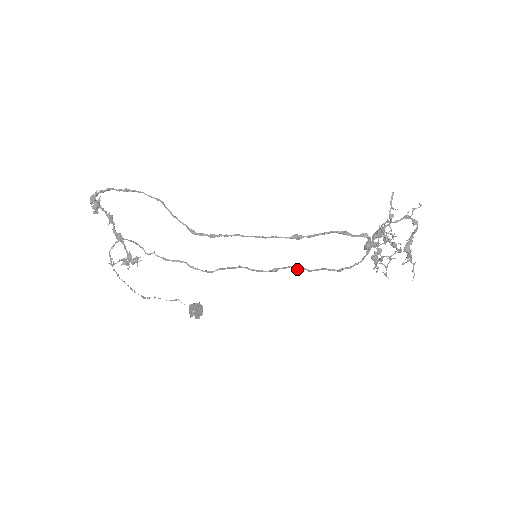
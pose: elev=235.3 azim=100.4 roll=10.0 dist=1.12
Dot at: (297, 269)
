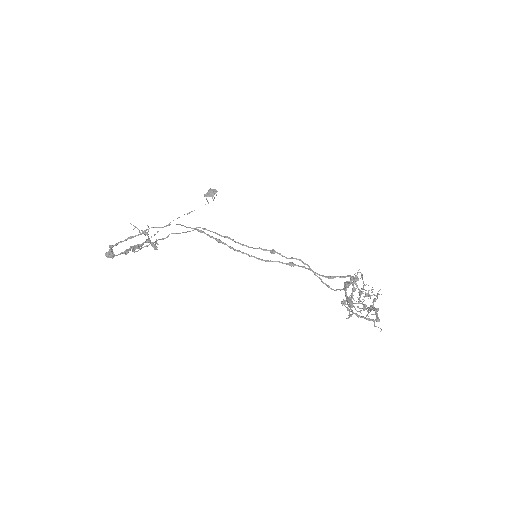
Dot at: occluded
